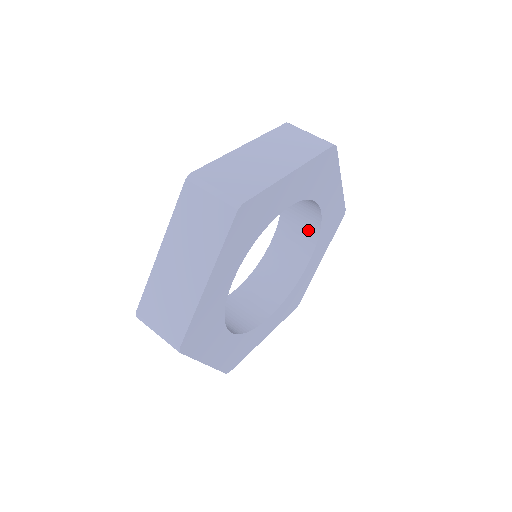
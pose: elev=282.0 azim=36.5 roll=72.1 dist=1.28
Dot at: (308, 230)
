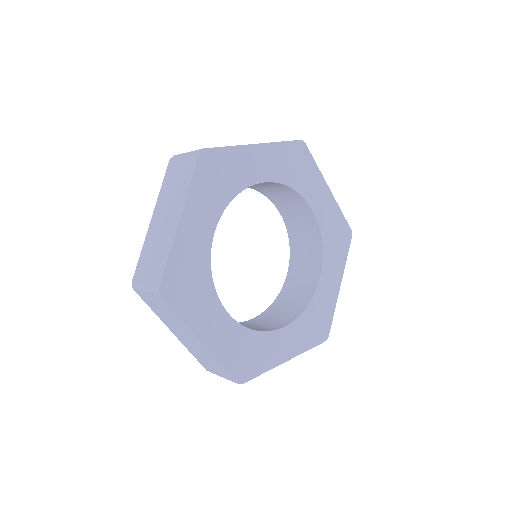
Dot at: (284, 190)
